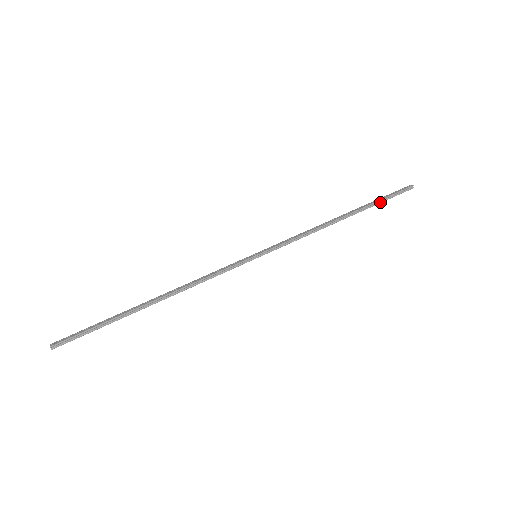
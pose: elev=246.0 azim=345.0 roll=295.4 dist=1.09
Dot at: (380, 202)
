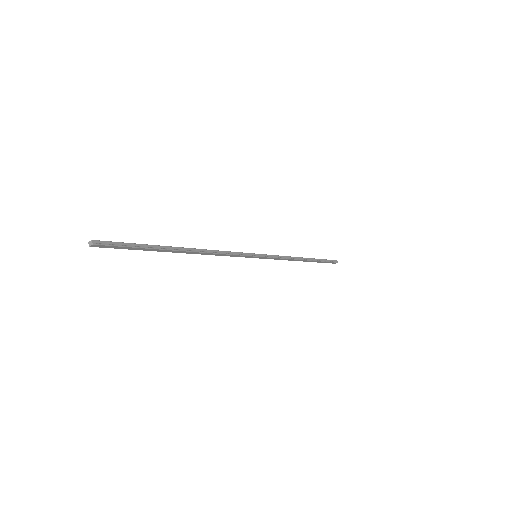
Dot at: (323, 261)
